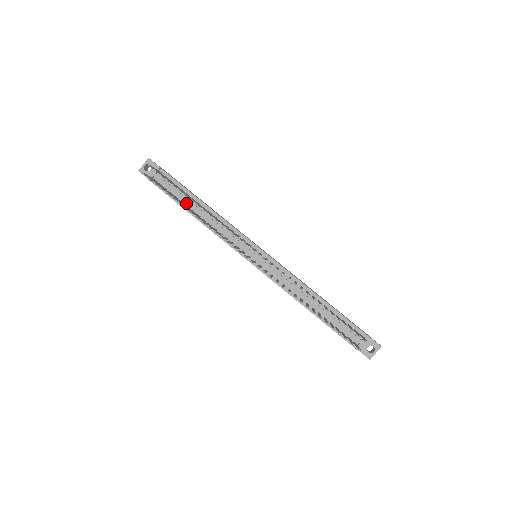
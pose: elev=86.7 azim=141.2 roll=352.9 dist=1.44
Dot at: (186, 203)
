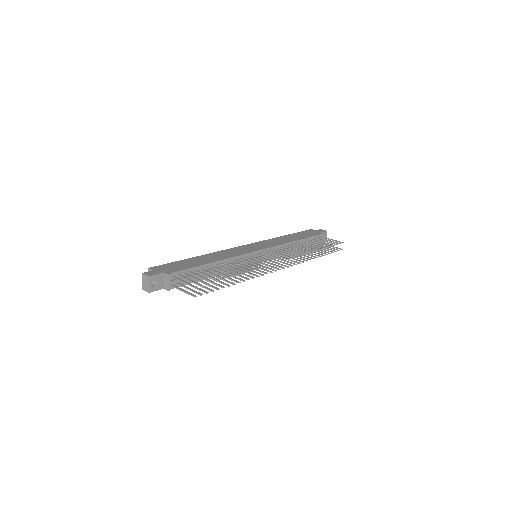
Dot at: (202, 275)
